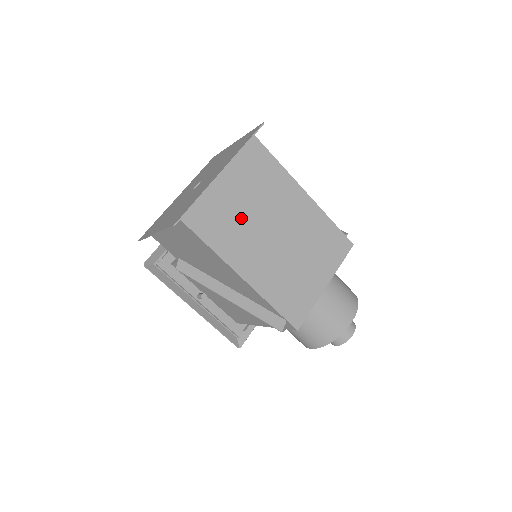
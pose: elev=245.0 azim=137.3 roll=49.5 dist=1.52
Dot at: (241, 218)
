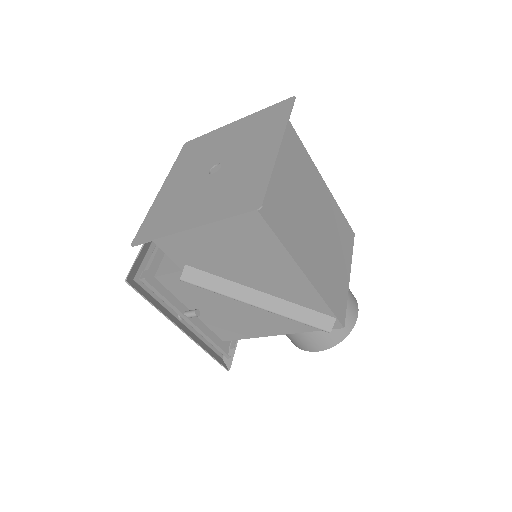
Dot at: (291, 204)
